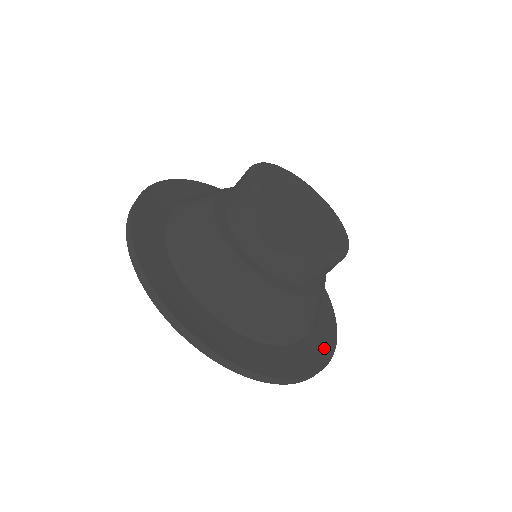
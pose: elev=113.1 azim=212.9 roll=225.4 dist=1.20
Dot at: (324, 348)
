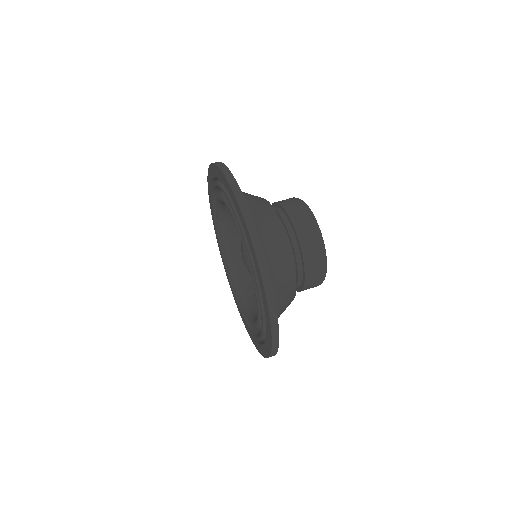
Dot at: occluded
